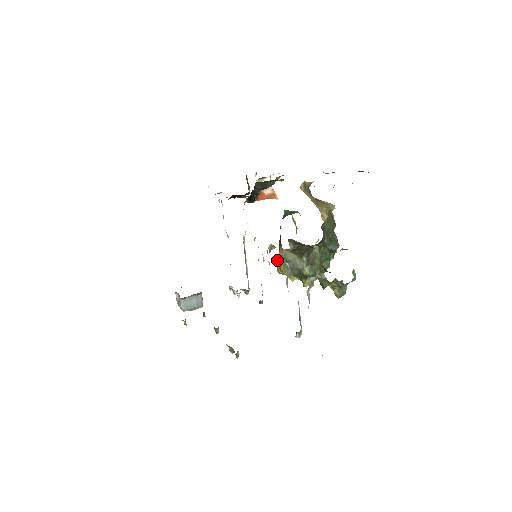
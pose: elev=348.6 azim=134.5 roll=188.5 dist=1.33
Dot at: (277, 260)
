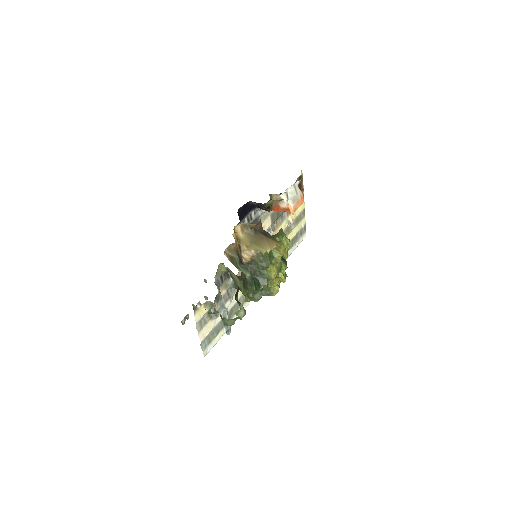
Dot at: occluded
